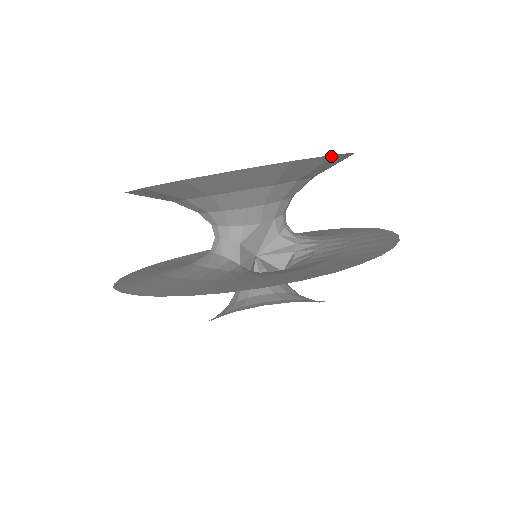
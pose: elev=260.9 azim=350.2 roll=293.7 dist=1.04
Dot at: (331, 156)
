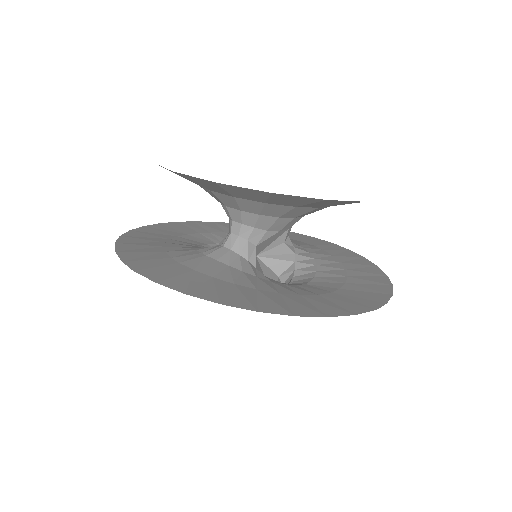
Dot at: occluded
